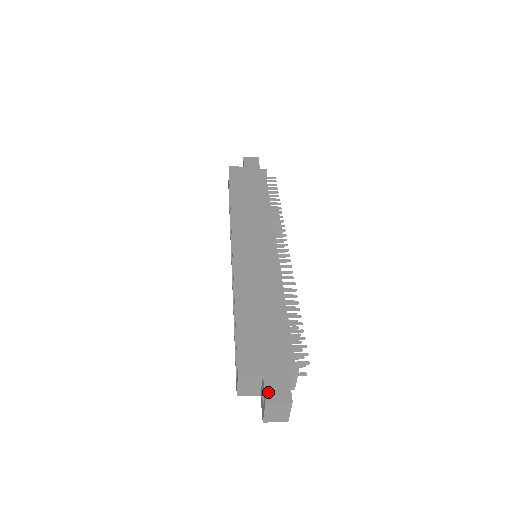
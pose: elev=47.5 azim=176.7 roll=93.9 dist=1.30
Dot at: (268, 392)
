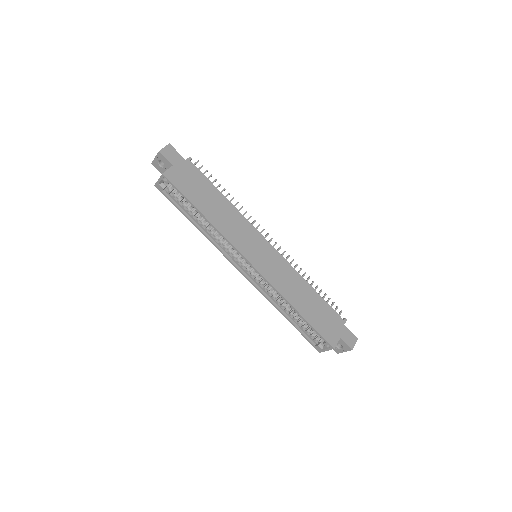
Dot at: (349, 344)
